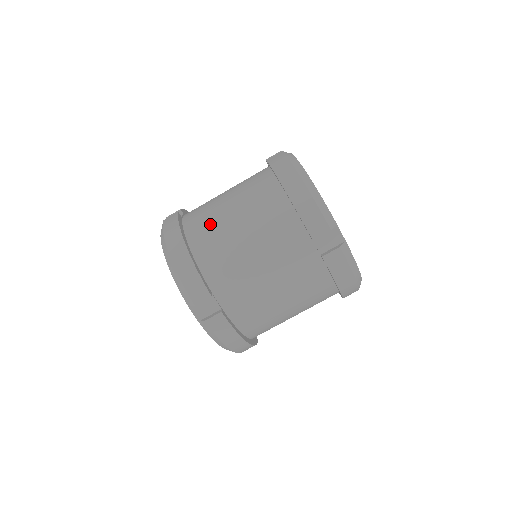
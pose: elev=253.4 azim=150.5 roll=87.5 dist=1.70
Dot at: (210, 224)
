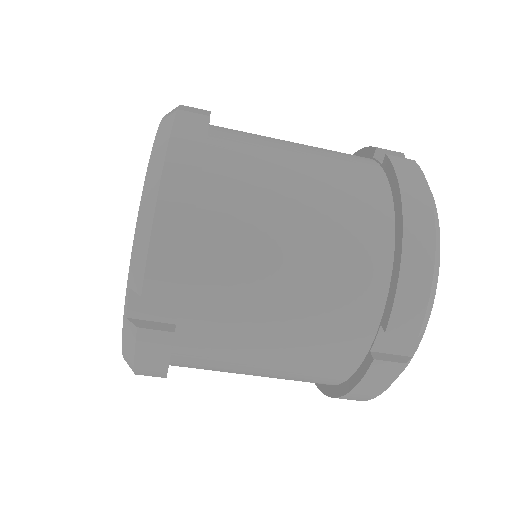
Dot at: (255, 183)
